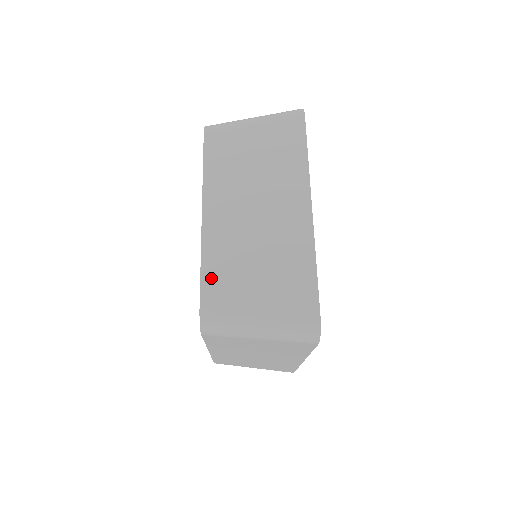
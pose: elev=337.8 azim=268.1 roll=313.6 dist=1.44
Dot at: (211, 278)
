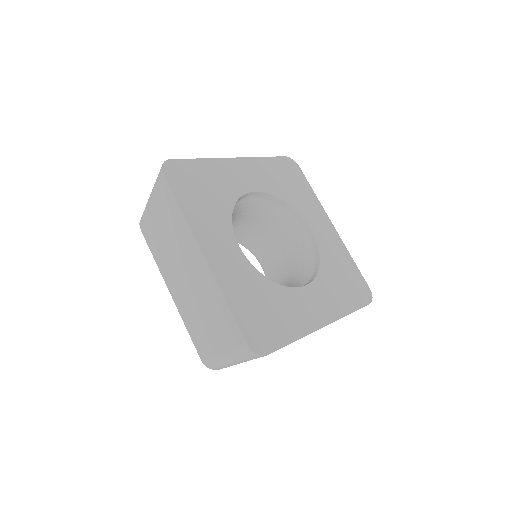
Dot at: occluded
